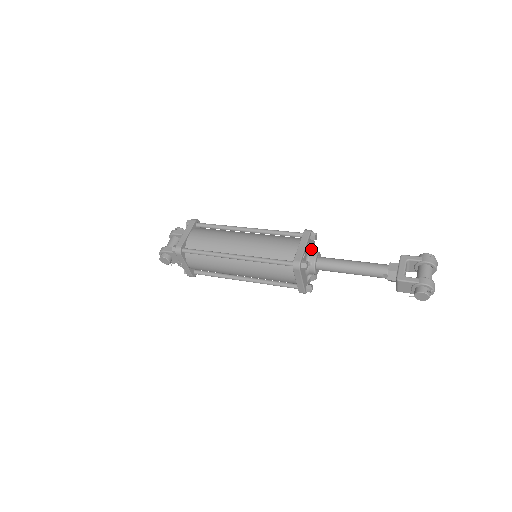
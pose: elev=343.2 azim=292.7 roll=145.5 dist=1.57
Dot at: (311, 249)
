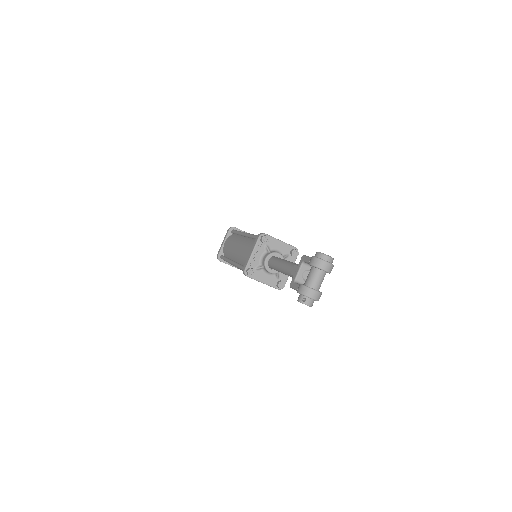
Dot at: (267, 251)
